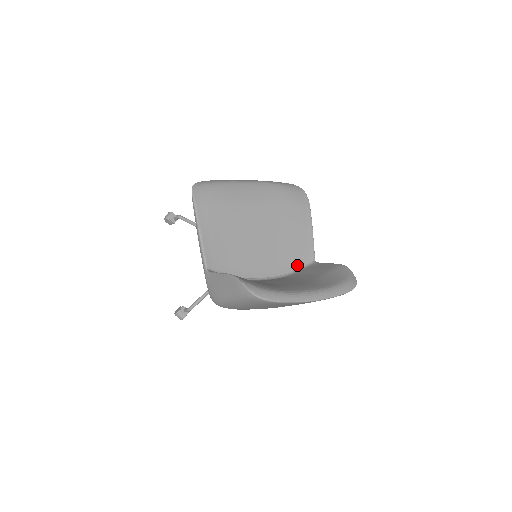
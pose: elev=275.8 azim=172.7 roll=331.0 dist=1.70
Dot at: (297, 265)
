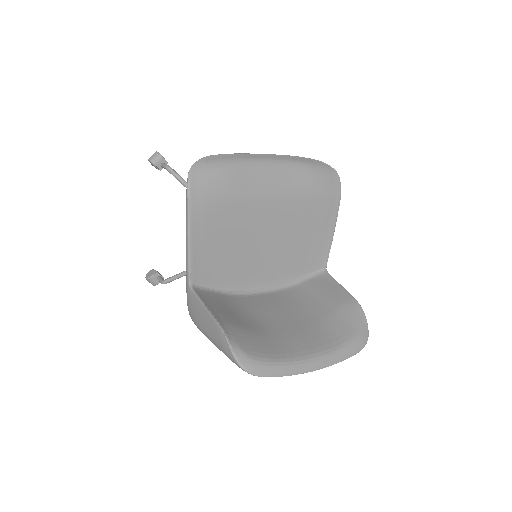
Dot at: (303, 273)
